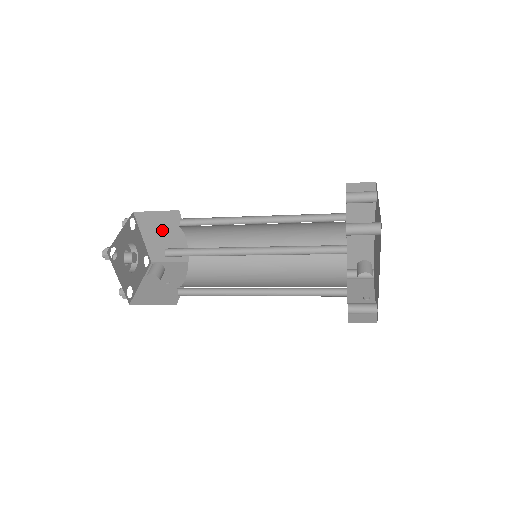
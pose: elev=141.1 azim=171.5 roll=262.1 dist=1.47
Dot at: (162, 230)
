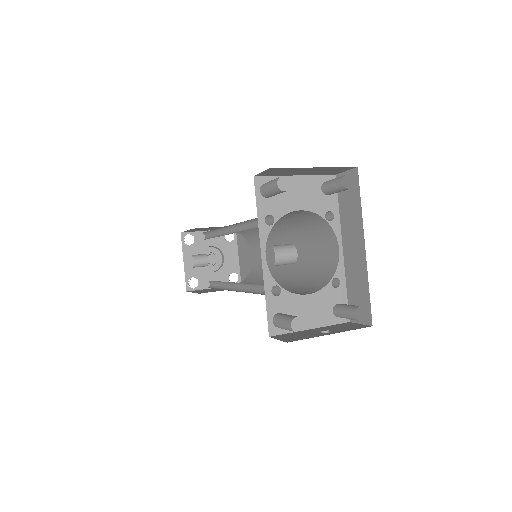
Dot at: (246, 247)
